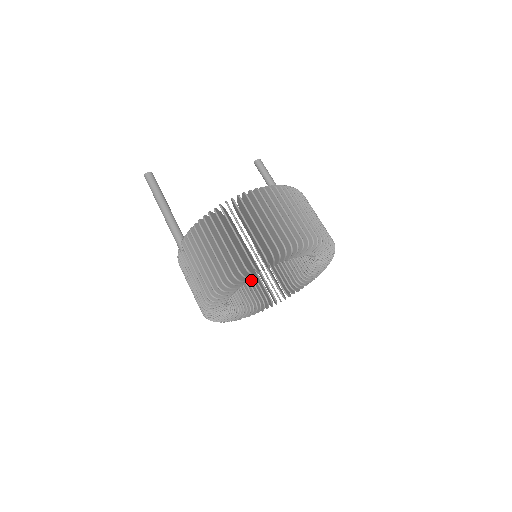
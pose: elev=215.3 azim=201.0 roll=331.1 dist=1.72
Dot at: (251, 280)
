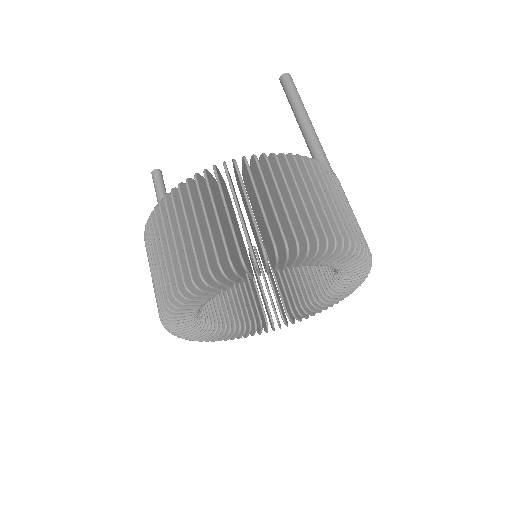
Dot at: (301, 268)
